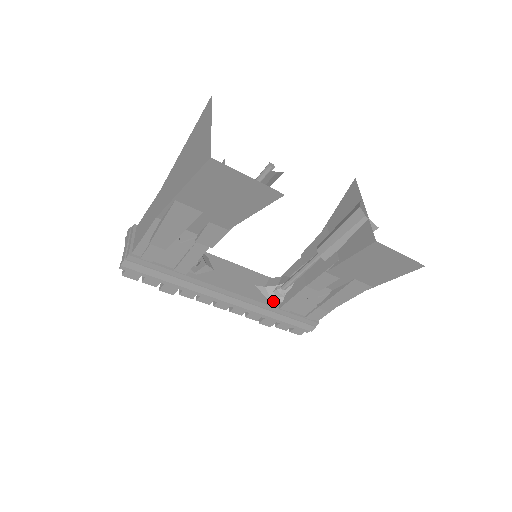
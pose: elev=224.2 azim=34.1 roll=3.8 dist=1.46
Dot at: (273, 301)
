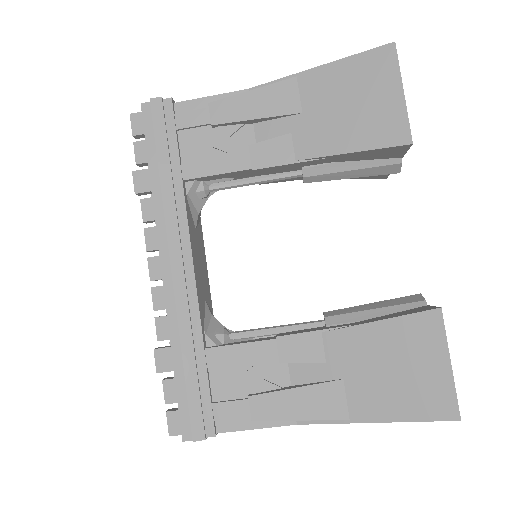
Dot at: (207, 333)
